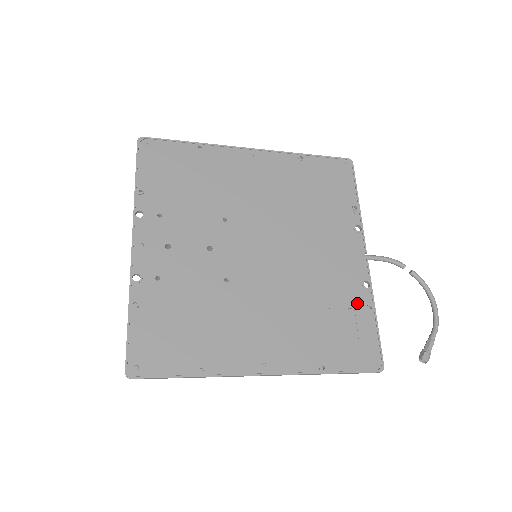
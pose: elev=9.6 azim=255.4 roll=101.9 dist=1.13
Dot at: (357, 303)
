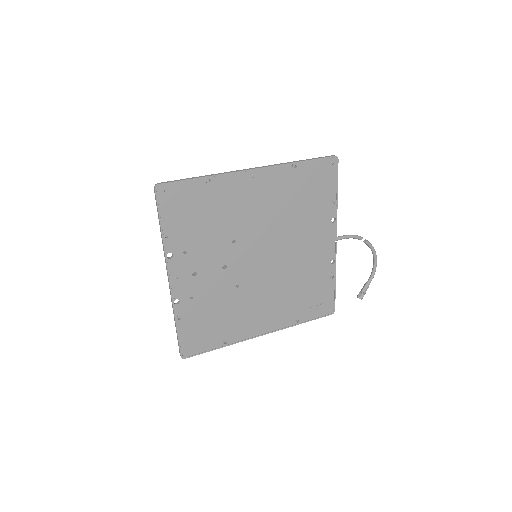
Dot at: (324, 277)
